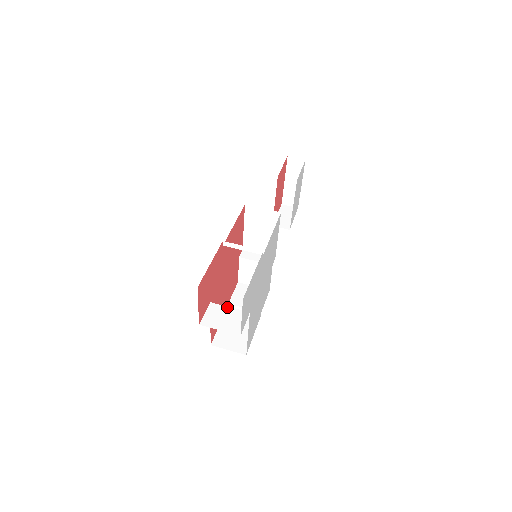
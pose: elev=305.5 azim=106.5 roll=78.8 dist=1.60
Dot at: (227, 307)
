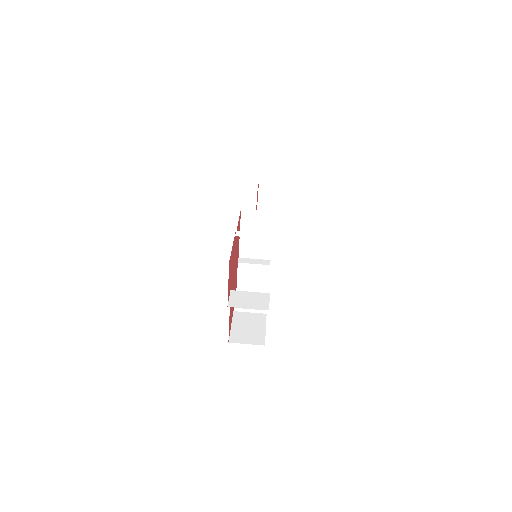
Dot at: (248, 292)
